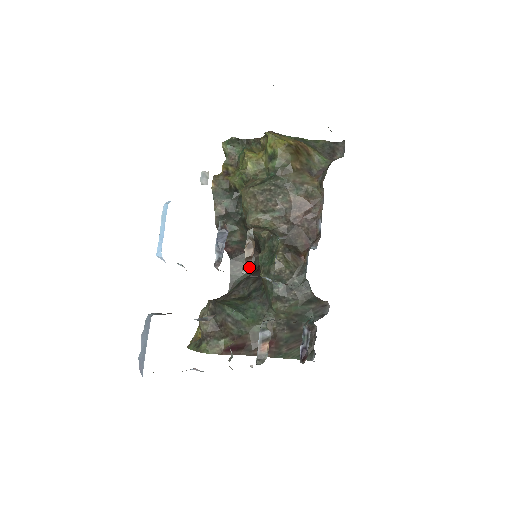
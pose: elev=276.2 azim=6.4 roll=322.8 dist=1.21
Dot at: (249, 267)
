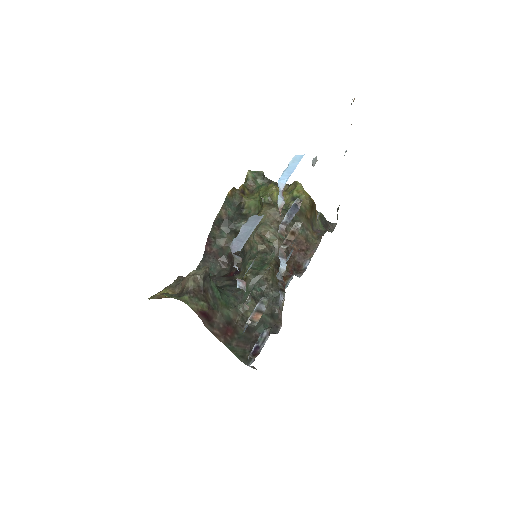
Dot at: (213, 273)
